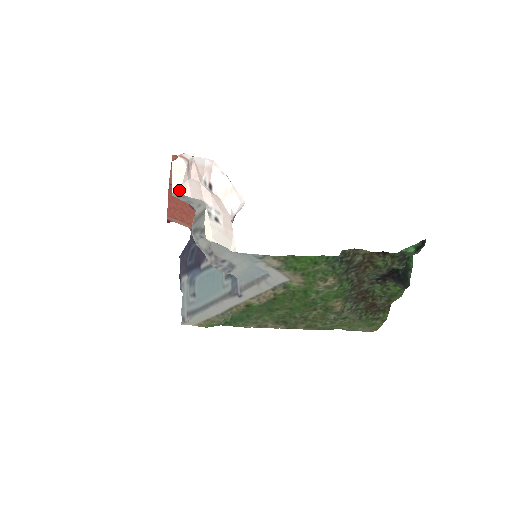
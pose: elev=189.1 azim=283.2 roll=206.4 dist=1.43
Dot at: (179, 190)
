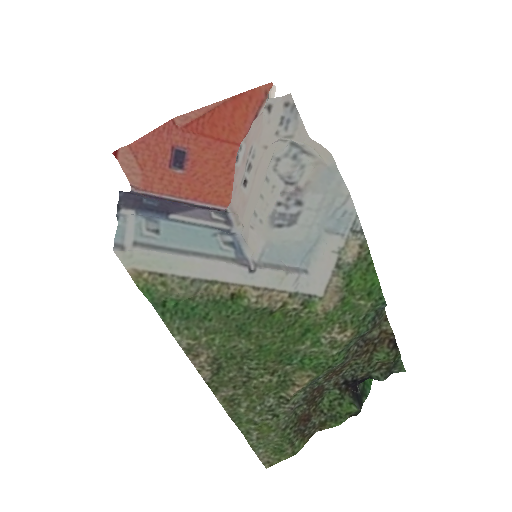
Dot at: occluded
